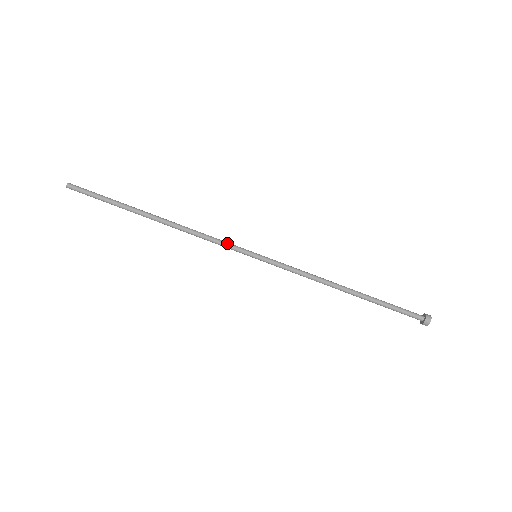
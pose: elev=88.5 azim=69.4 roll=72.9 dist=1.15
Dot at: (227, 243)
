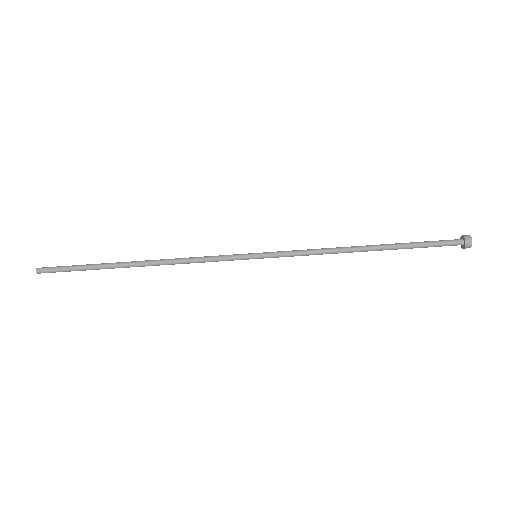
Dot at: (220, 257)
